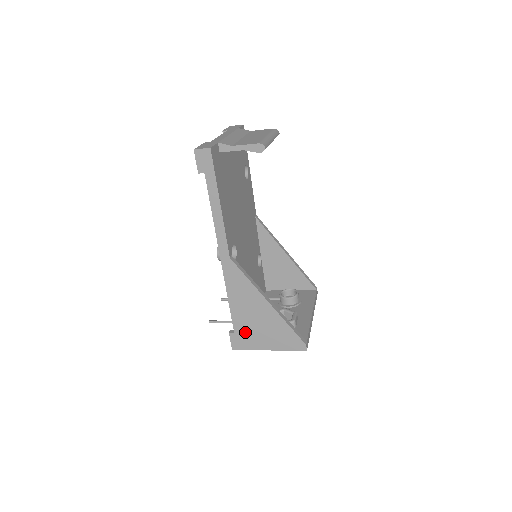
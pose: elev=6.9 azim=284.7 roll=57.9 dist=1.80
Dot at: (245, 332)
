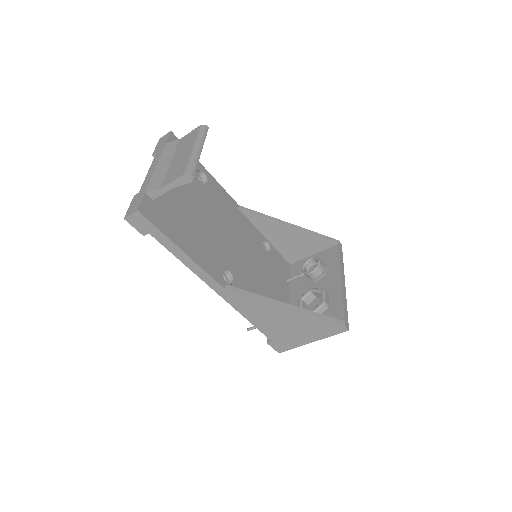
Dot at: (281, 337)
